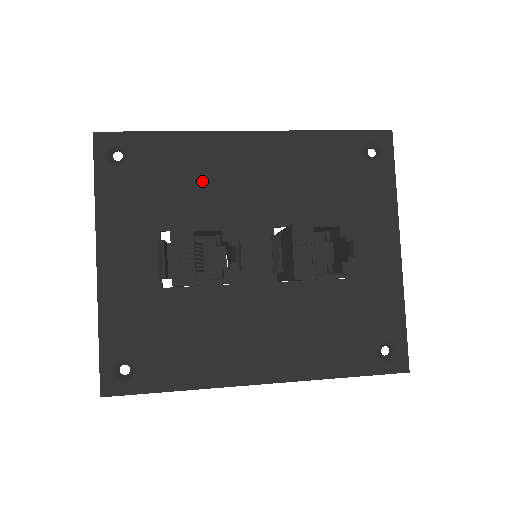
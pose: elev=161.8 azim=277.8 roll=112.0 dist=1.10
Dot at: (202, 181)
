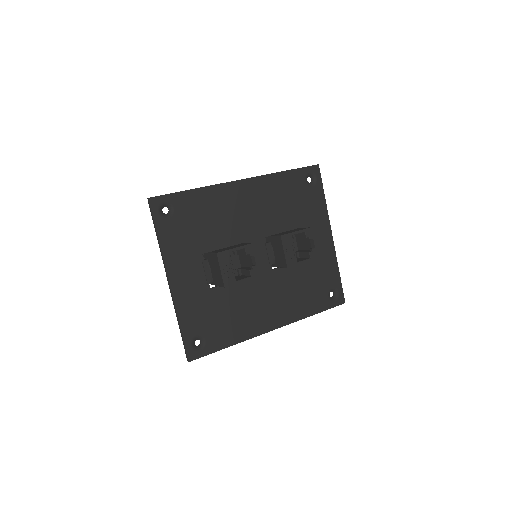
Dot at: (220, 217)
